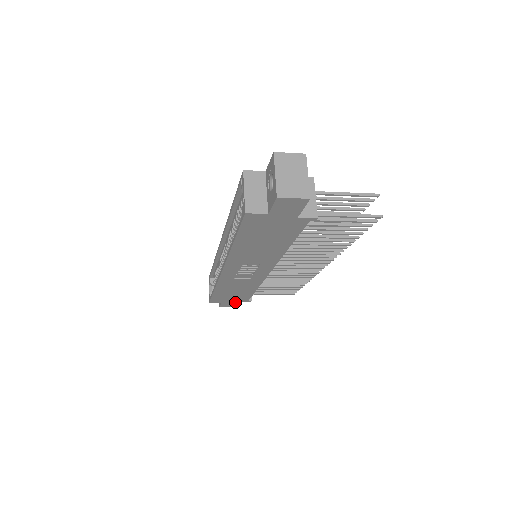
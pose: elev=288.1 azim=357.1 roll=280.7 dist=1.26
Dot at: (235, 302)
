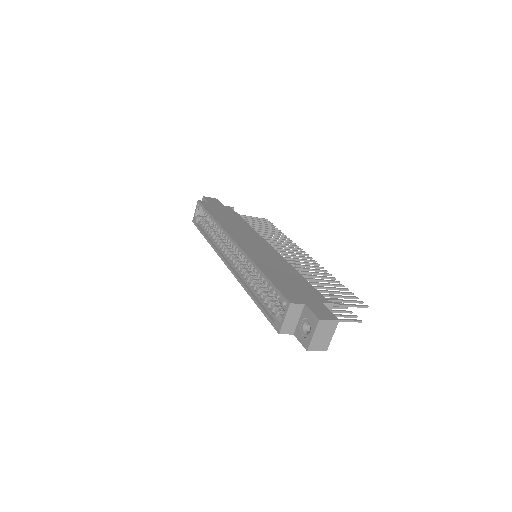
Dot at: occluded
